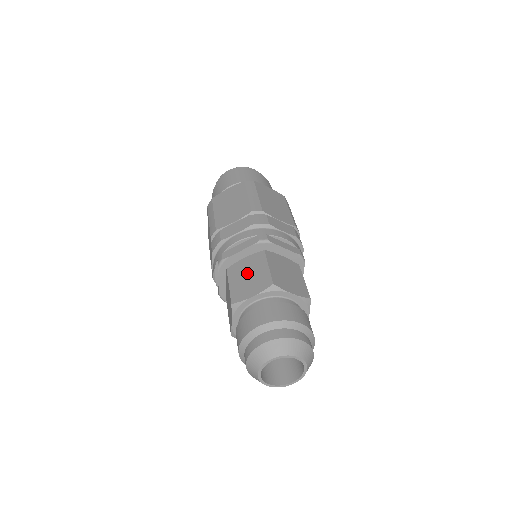
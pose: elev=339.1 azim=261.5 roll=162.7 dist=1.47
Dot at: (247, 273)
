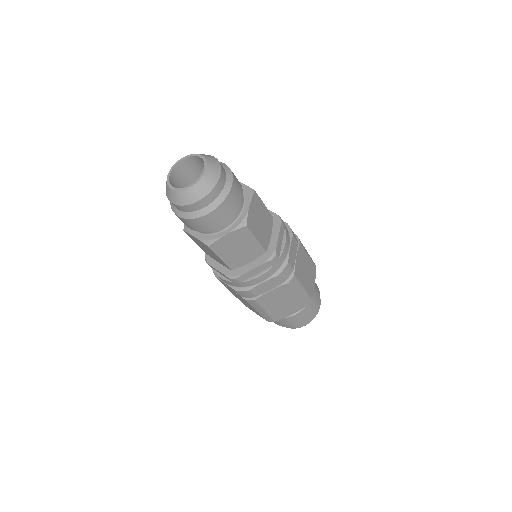
Dot at: occluded
